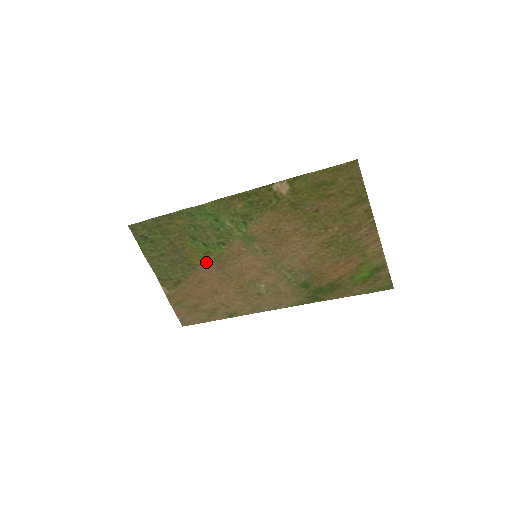
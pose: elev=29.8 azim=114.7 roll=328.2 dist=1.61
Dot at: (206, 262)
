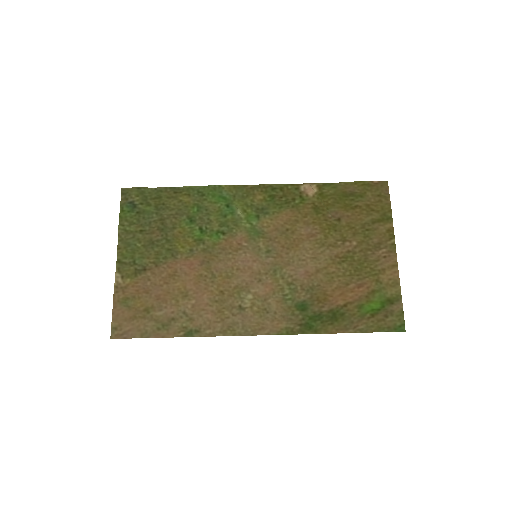
Dot at: (192, 251)
